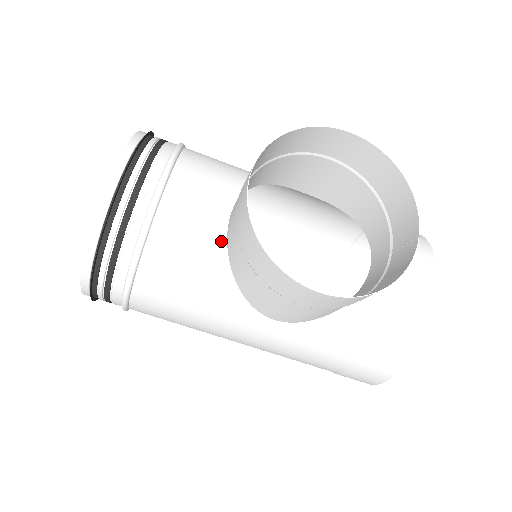
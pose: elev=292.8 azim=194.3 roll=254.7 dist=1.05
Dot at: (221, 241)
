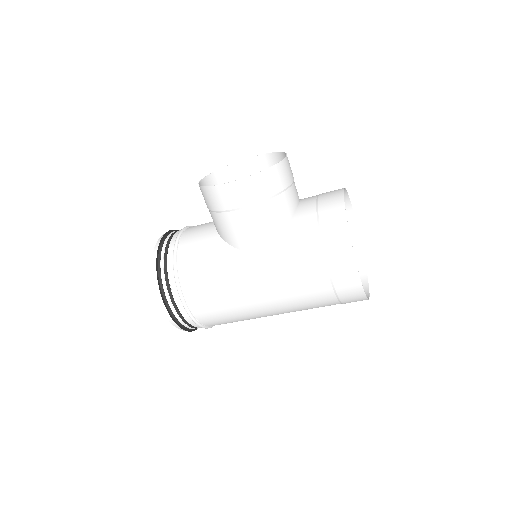
Dot at: (213, 231)
